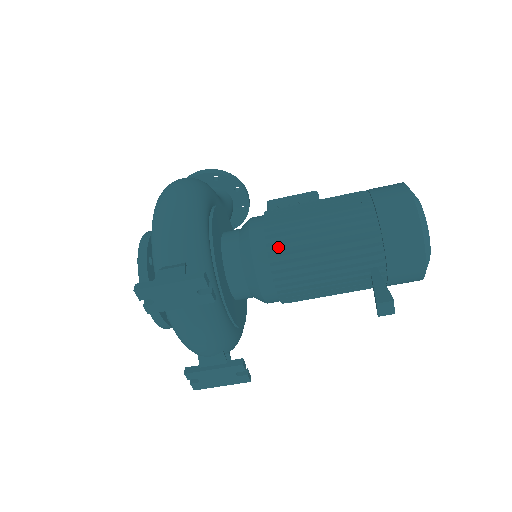
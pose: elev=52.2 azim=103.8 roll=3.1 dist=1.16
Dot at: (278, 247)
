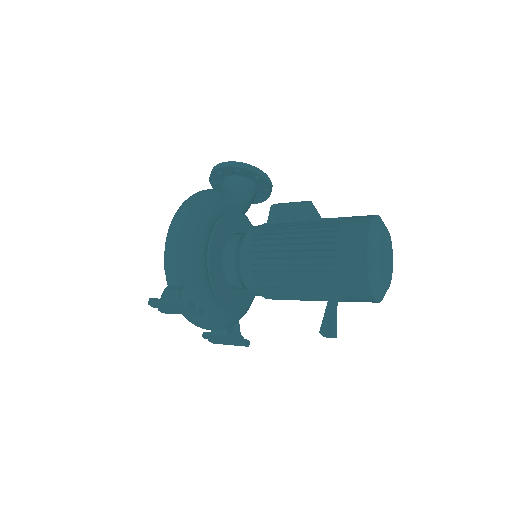
Dot at: (259, 268)
